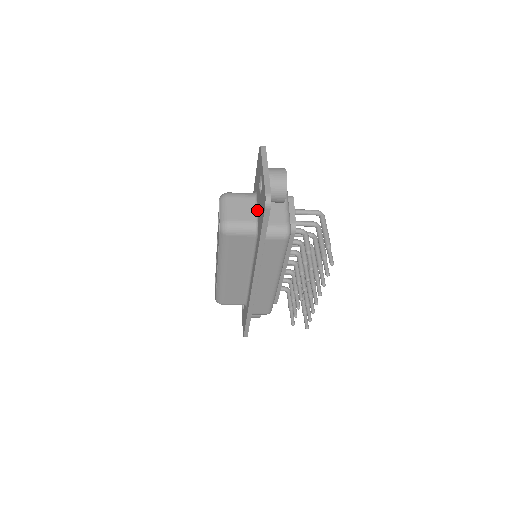
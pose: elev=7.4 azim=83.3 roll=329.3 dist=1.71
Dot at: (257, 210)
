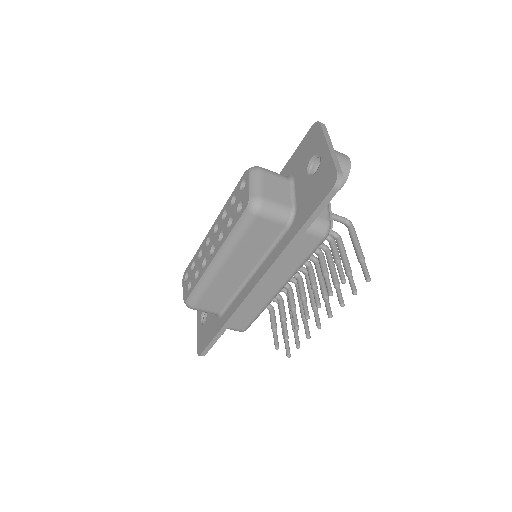
Dot at: (294, 196)
